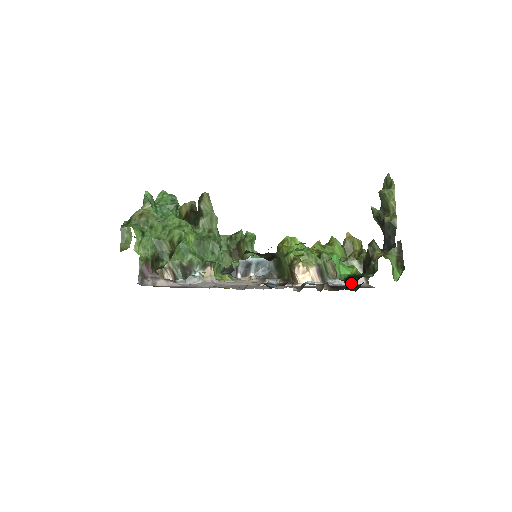
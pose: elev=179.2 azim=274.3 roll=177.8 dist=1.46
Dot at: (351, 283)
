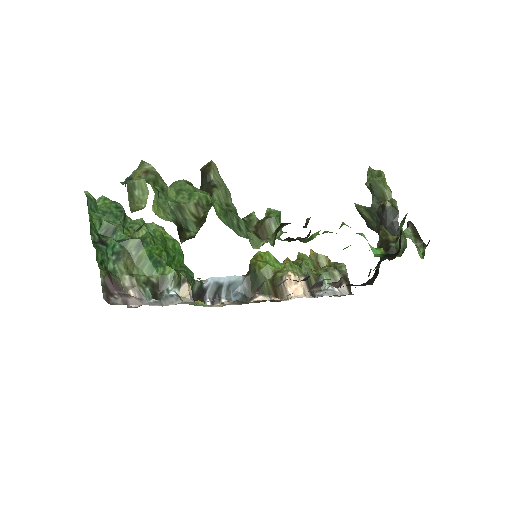
Dot at: (392, 258)
